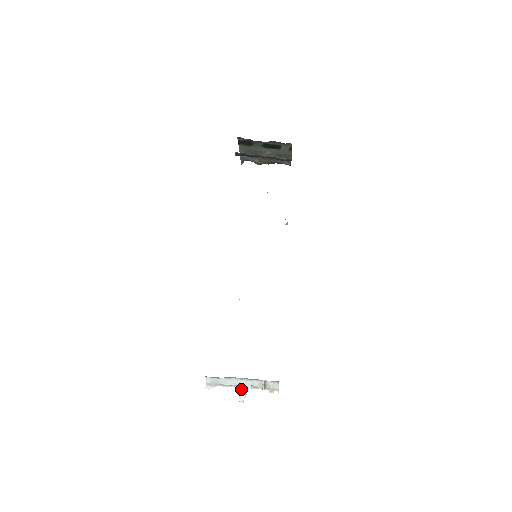
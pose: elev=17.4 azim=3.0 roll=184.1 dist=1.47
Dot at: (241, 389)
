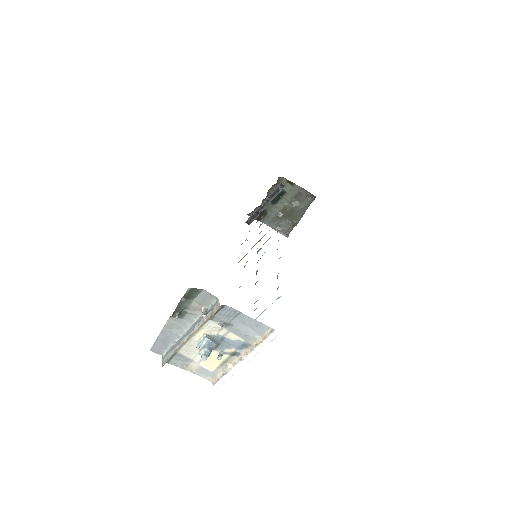
Dot at: (199, 344)
